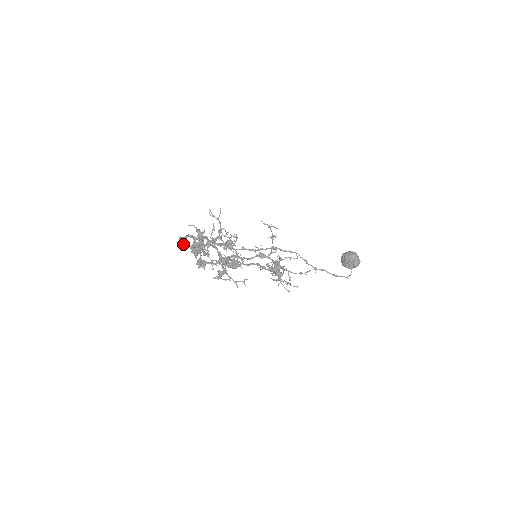
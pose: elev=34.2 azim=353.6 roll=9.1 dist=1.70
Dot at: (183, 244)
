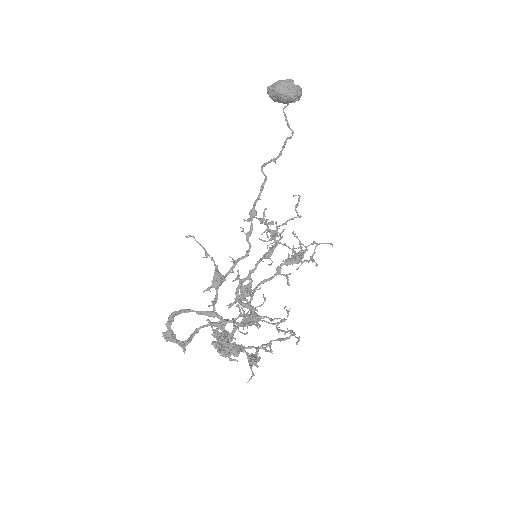
Dot at: occluded
